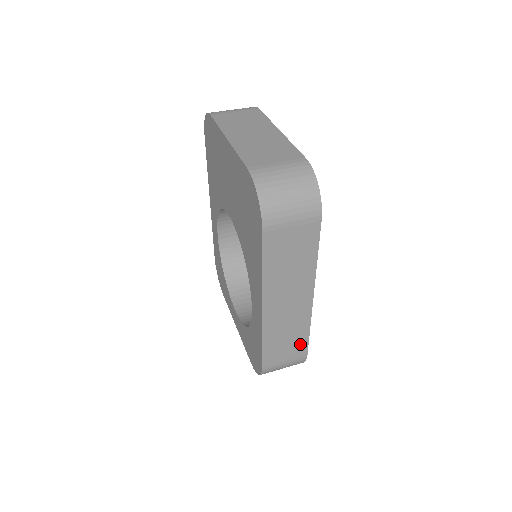
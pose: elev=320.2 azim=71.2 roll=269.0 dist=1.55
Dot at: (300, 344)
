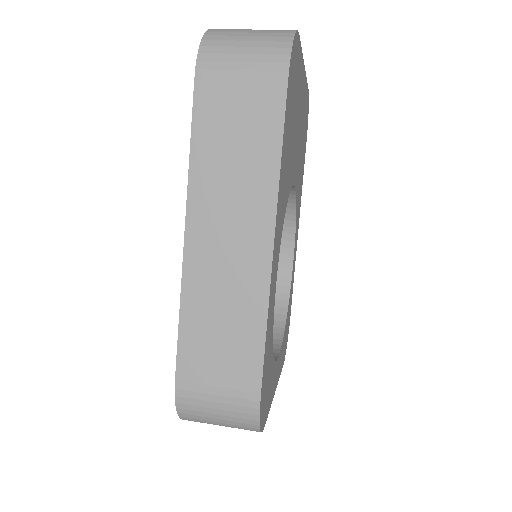
Dot at: (247, 356)
